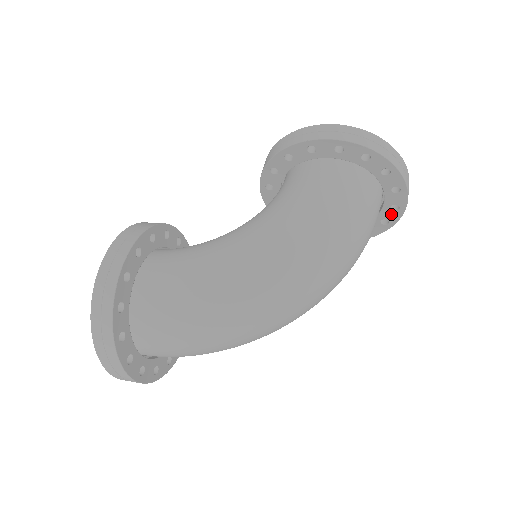
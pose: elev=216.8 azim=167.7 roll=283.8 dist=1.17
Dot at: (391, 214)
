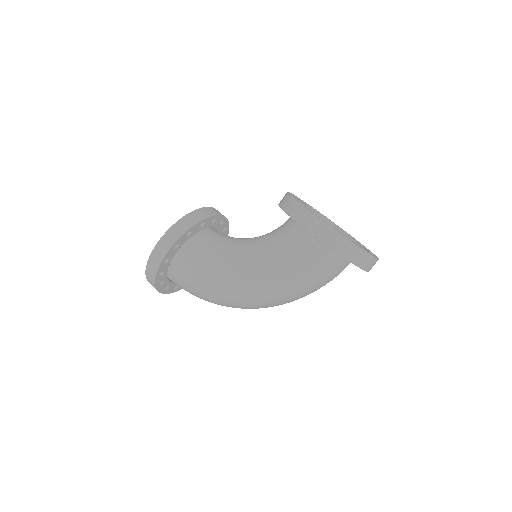
Dot at: occluded
